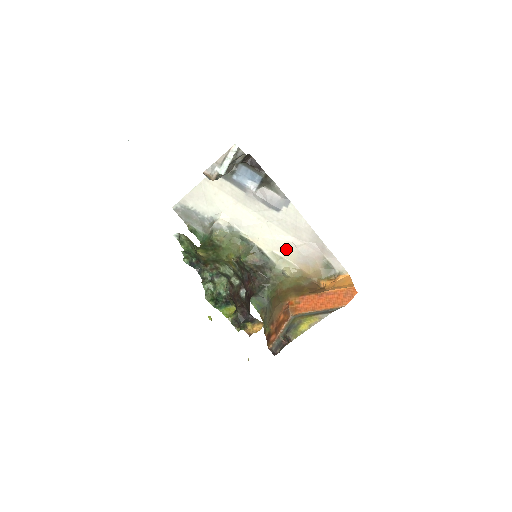
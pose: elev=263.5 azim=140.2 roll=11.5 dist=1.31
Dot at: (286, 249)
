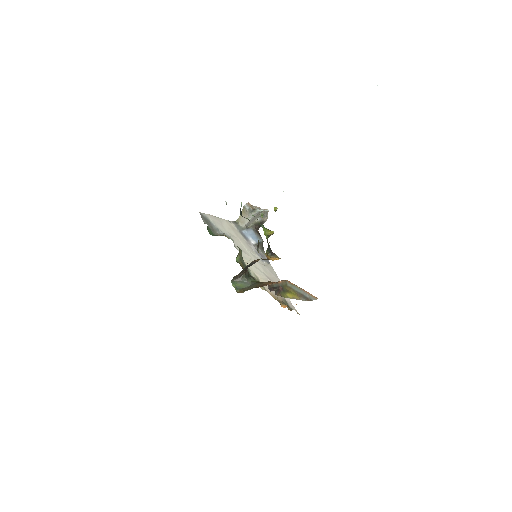
Dot at: (263, 278)
